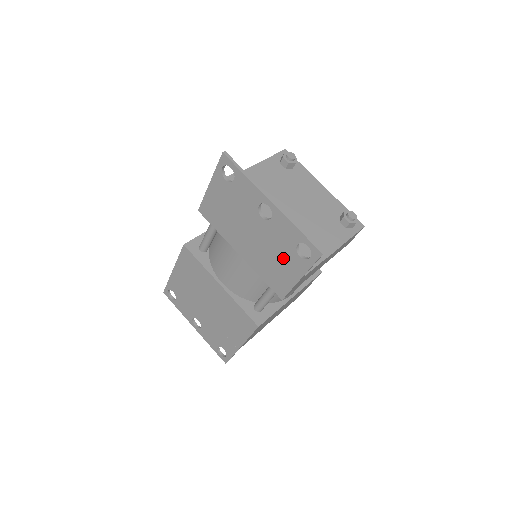
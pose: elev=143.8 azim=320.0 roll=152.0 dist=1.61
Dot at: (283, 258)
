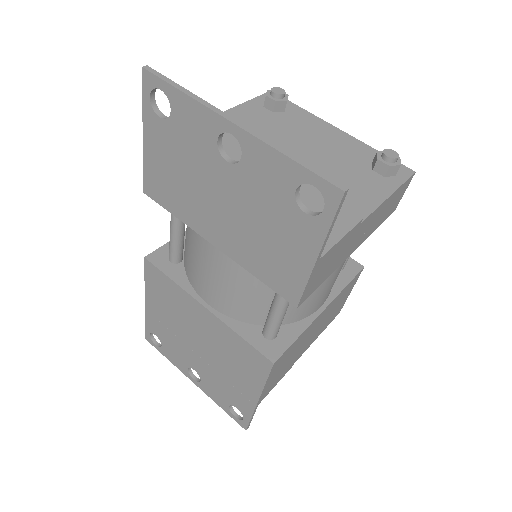
Dot at: (279, 227)
